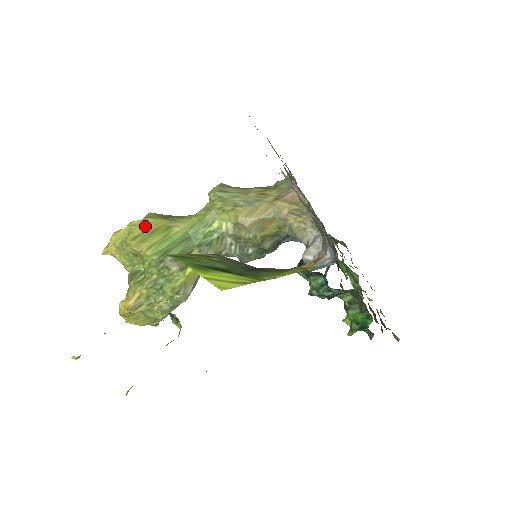
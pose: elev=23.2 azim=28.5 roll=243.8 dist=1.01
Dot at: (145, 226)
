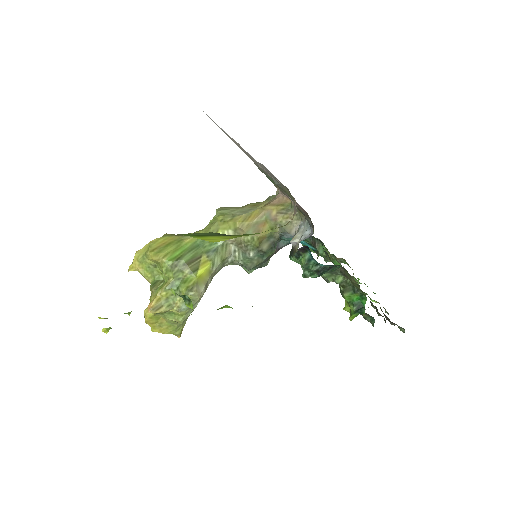
Dot at: (161, 242)
